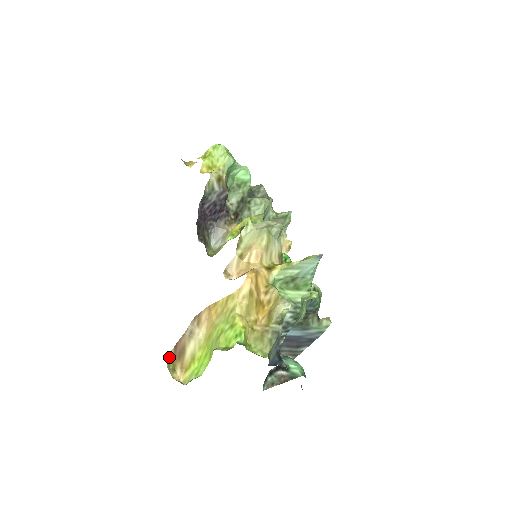
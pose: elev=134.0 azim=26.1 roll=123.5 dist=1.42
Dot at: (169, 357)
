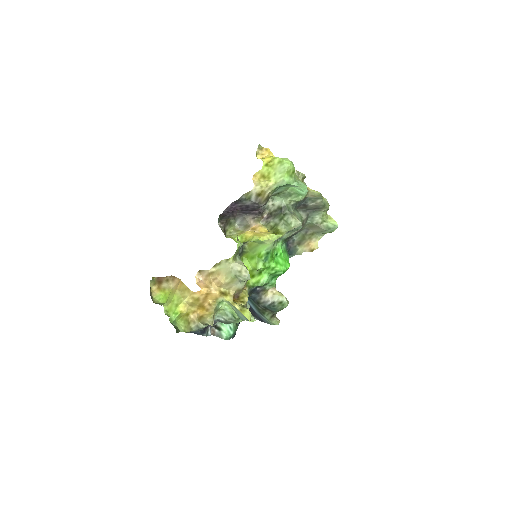
Dot at: (152, 279)
